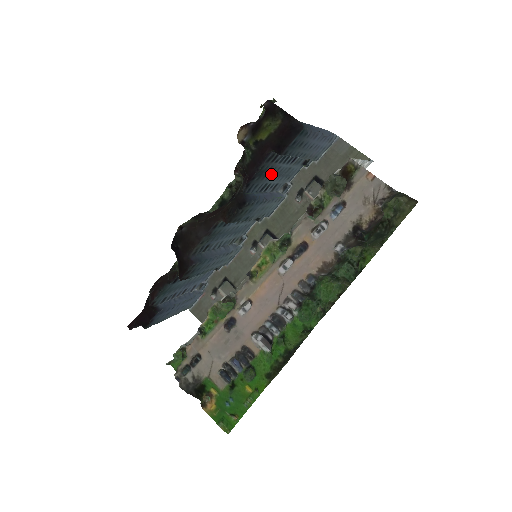
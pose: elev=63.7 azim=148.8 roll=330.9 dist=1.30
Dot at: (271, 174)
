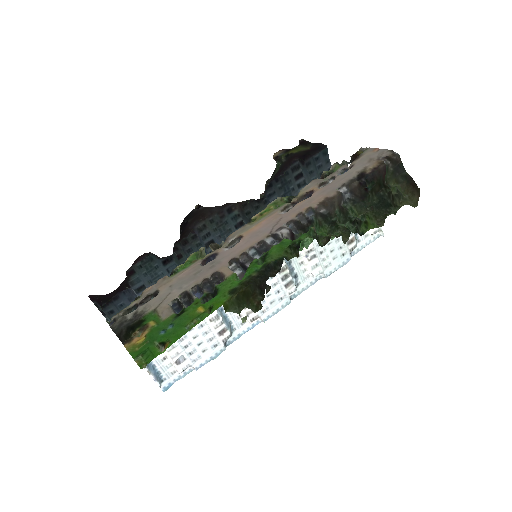
Dot at: occluded
